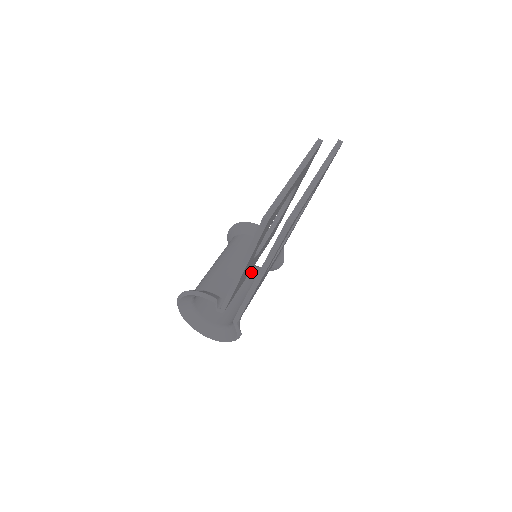
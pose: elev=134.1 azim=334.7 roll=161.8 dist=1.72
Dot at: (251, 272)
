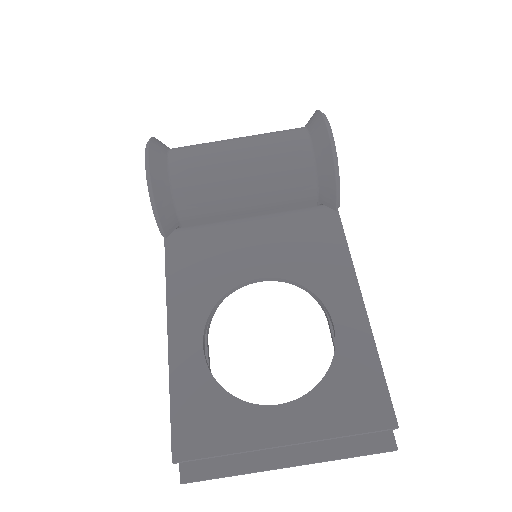
Dot at: occluded
